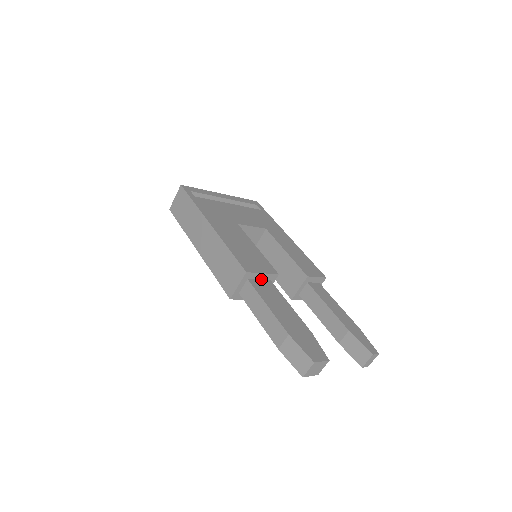
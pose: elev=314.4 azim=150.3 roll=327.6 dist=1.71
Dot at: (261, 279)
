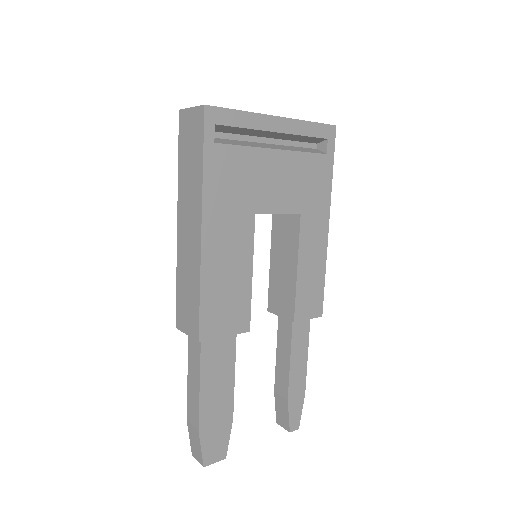
Dot at: occluded
